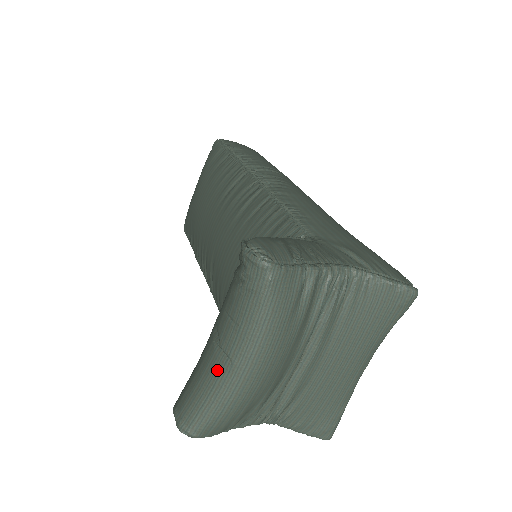
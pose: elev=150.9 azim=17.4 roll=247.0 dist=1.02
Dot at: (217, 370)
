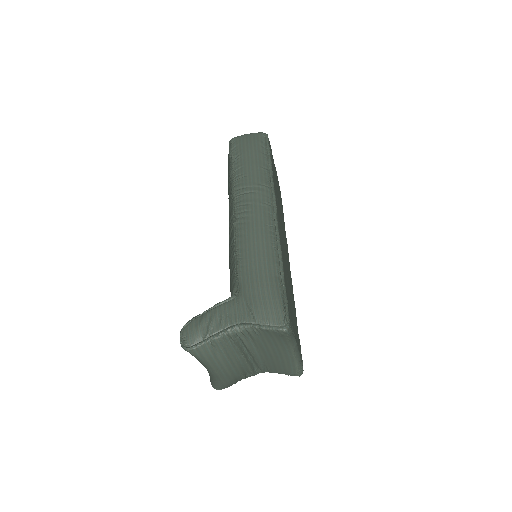
Dot at: occluded
